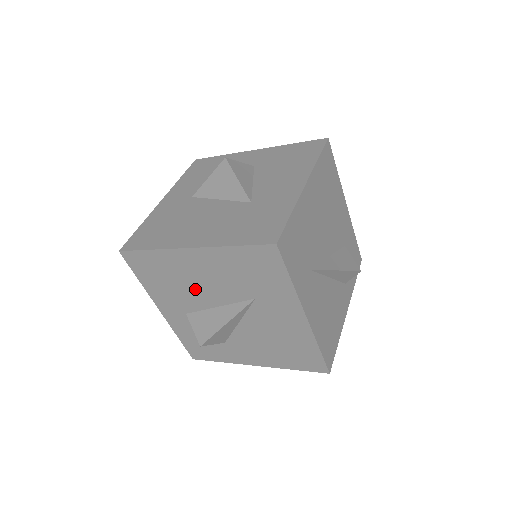
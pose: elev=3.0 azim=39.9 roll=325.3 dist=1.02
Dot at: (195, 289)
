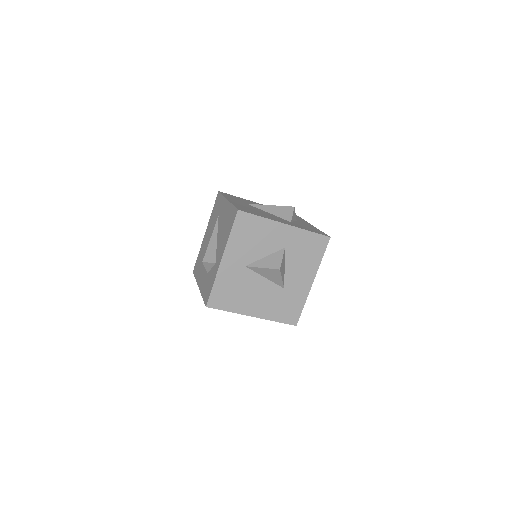
Dot at: occluded
